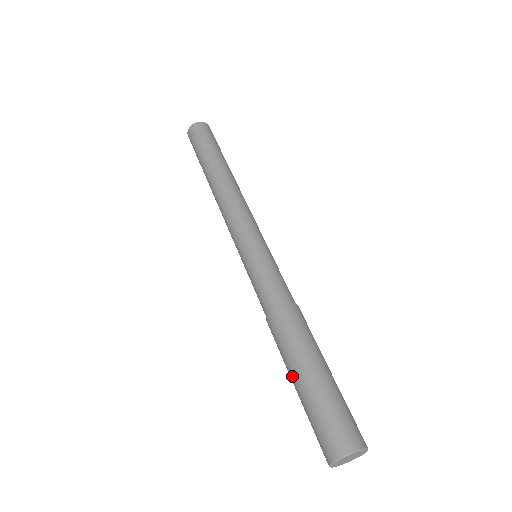
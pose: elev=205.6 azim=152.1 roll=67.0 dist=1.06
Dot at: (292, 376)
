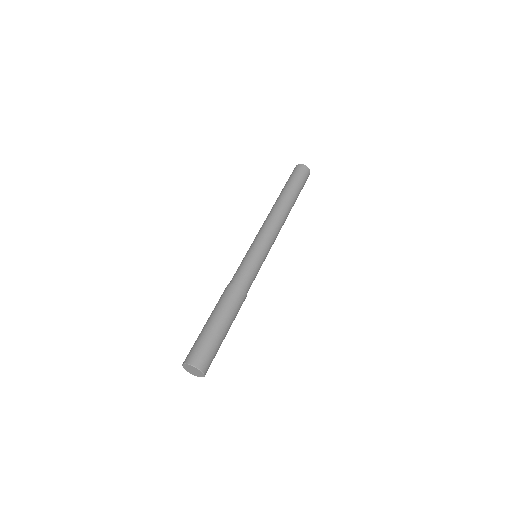
Dot at: occluded
